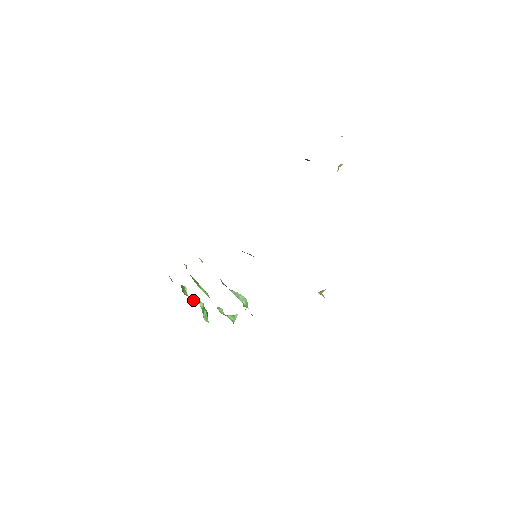
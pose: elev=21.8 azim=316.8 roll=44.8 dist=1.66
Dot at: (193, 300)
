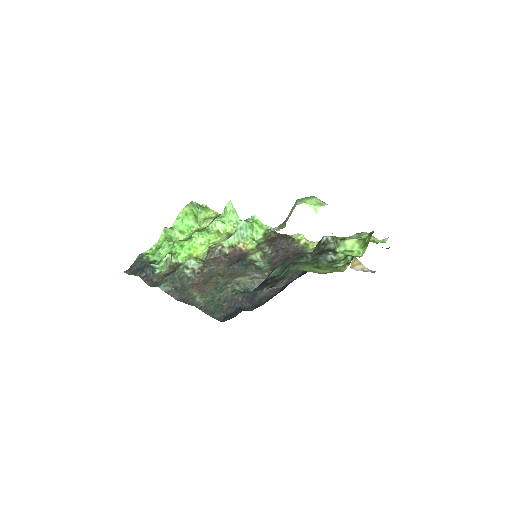
Dot at: (184, 229)
